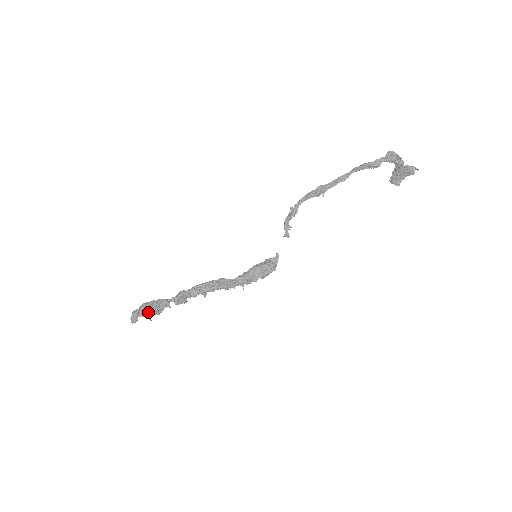
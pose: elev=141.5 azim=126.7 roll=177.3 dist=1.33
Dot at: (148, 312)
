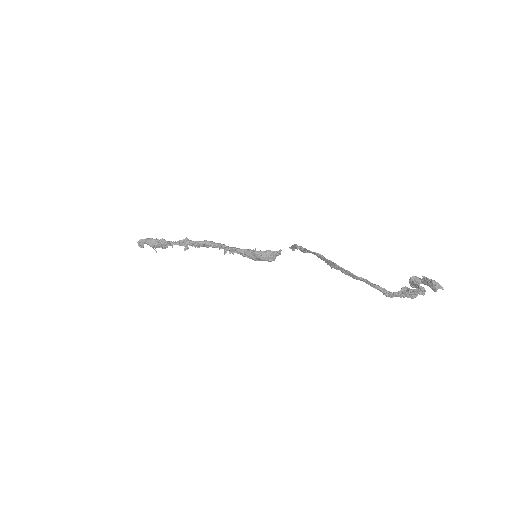
Dot at: (153, 247)
